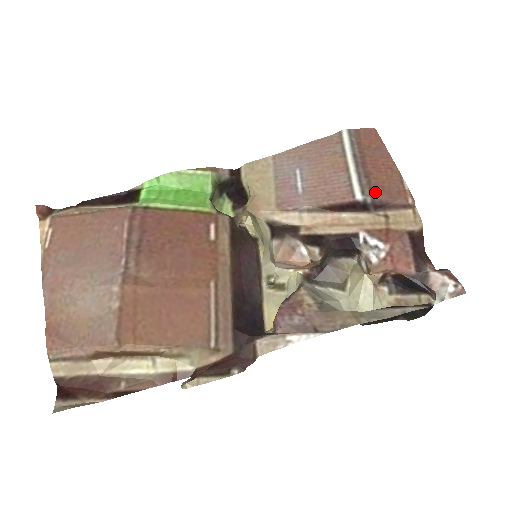
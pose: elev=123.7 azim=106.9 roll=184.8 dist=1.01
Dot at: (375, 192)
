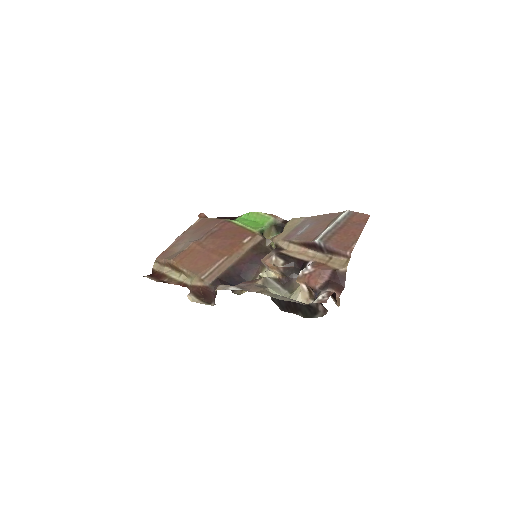
Dot at: (329, 241)
